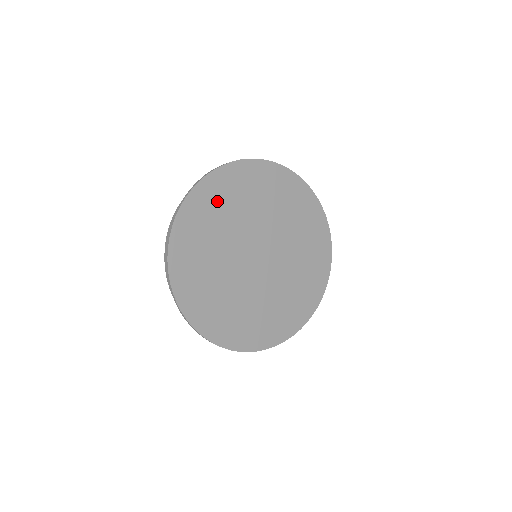
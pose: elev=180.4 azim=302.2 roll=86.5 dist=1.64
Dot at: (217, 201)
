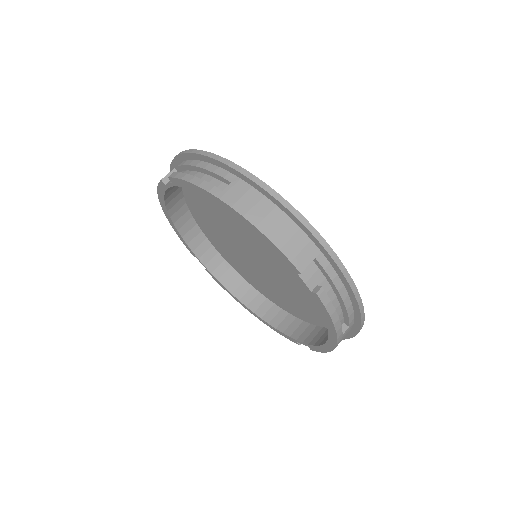
Dot at: occluded
